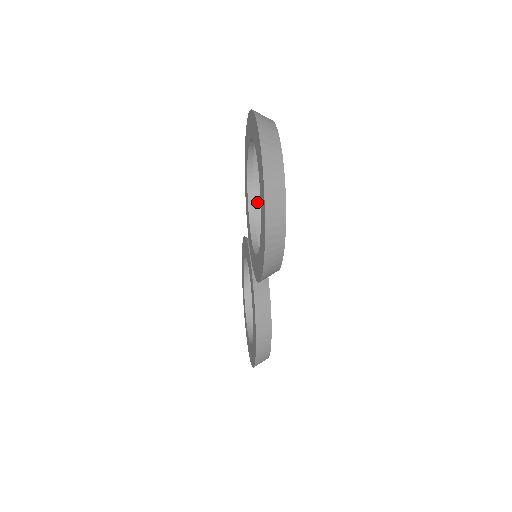
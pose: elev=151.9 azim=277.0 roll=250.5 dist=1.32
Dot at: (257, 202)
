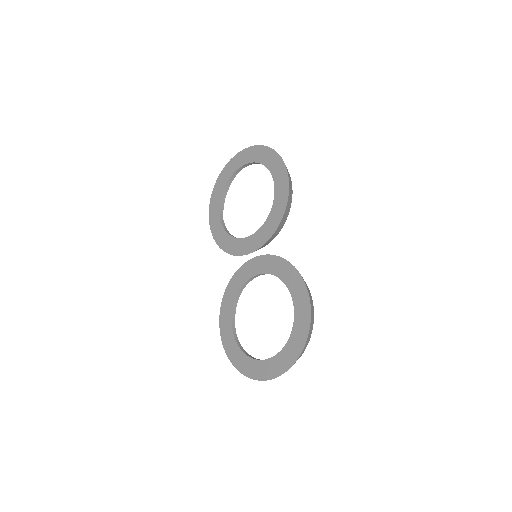
Dot at: occluded
